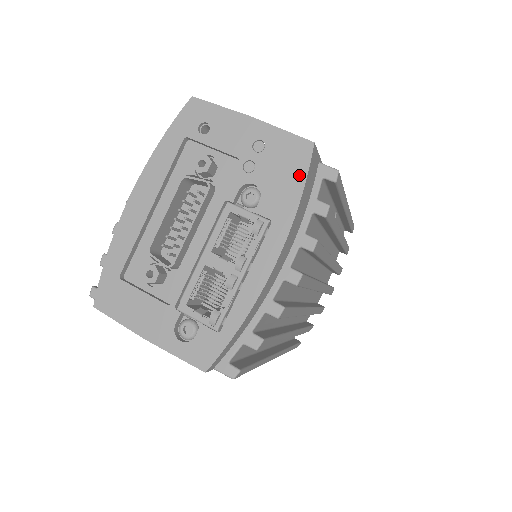
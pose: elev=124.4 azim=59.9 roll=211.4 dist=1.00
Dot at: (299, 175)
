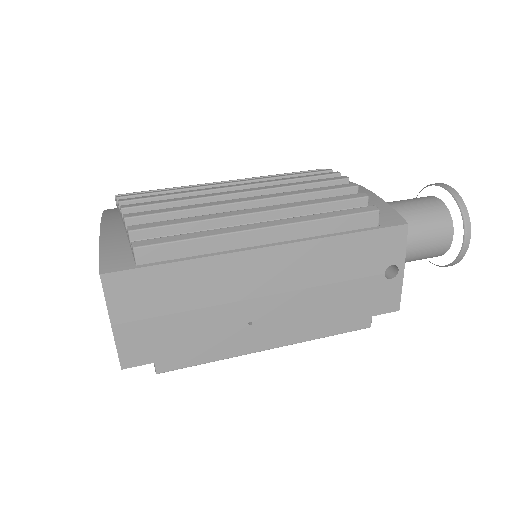
Dot at: occluded
